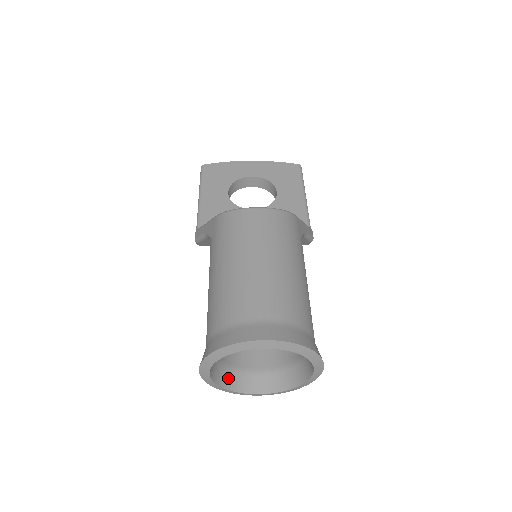
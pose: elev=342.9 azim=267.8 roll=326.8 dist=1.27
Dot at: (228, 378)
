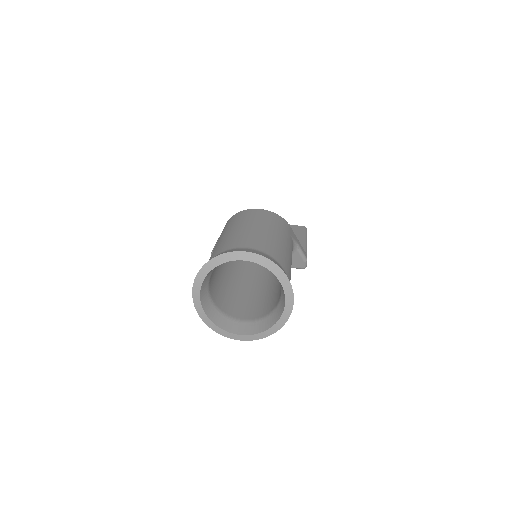
Dot at: (216, 316)
